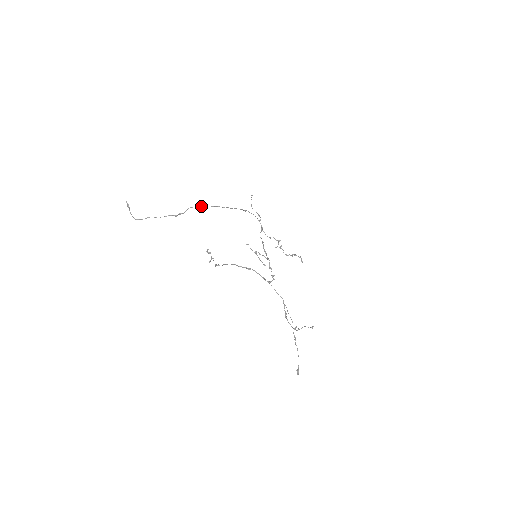
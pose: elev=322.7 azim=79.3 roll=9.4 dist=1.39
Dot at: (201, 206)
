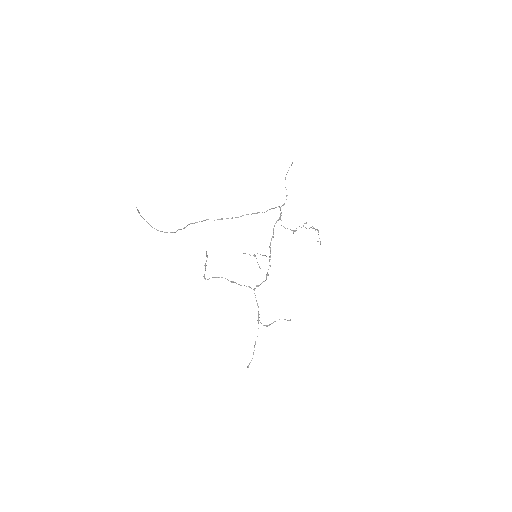
Dot at: (203, 220)
